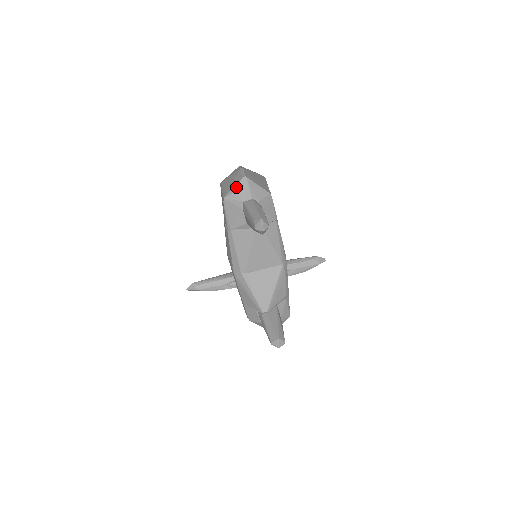
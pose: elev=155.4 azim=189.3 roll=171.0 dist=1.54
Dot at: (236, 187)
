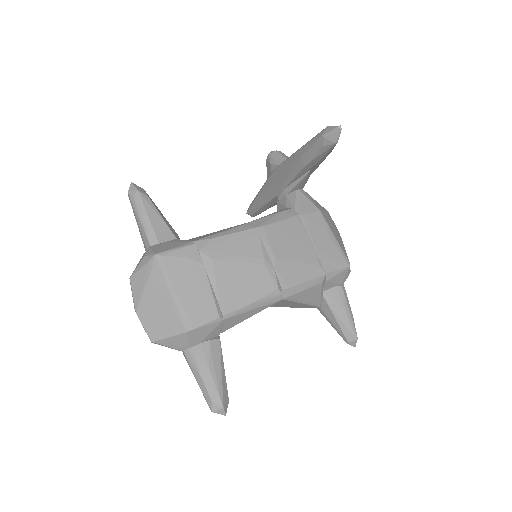
Dot at: occluded
